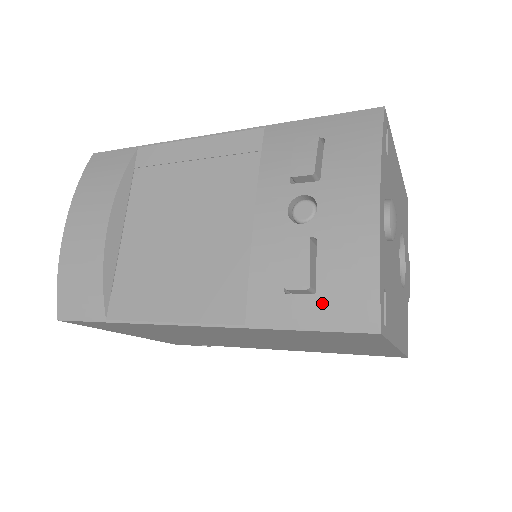
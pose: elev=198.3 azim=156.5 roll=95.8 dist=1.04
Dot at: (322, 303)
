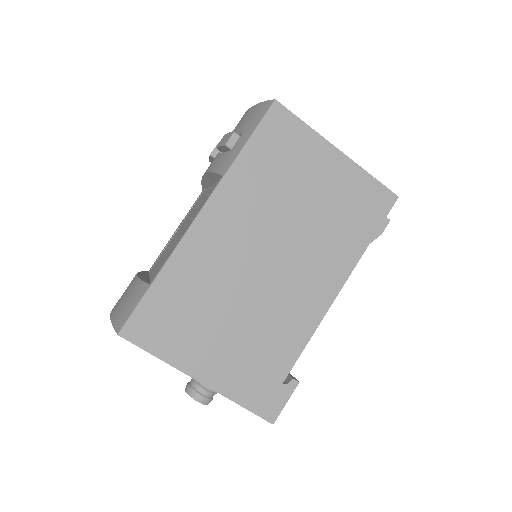
Dot at: (246, 130)
